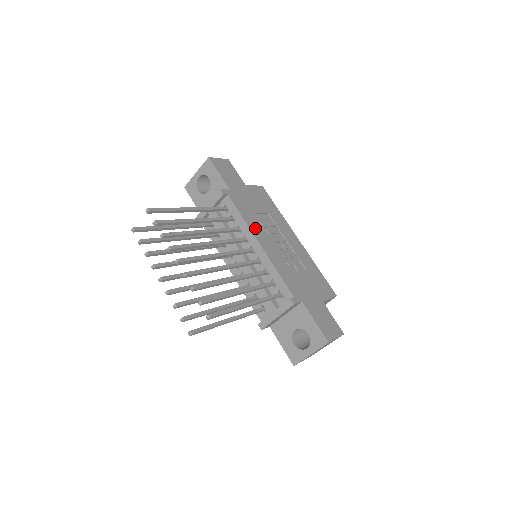
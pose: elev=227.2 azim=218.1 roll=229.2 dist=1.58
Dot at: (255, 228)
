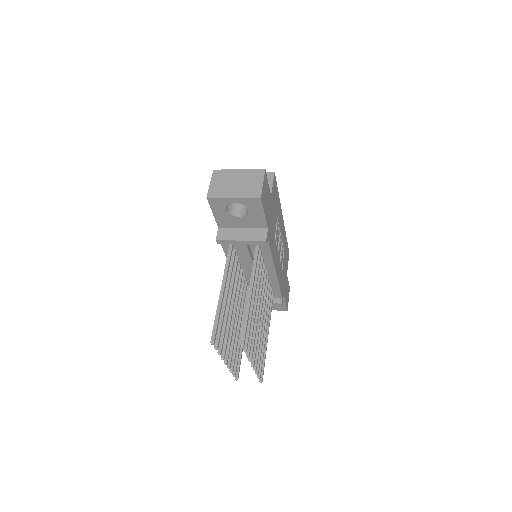
Dot at: (275, 256)
